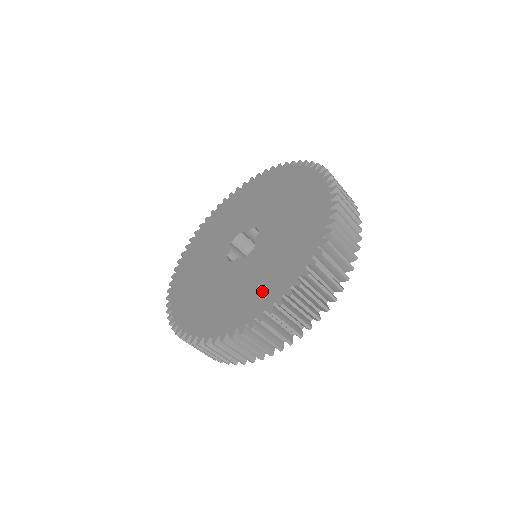
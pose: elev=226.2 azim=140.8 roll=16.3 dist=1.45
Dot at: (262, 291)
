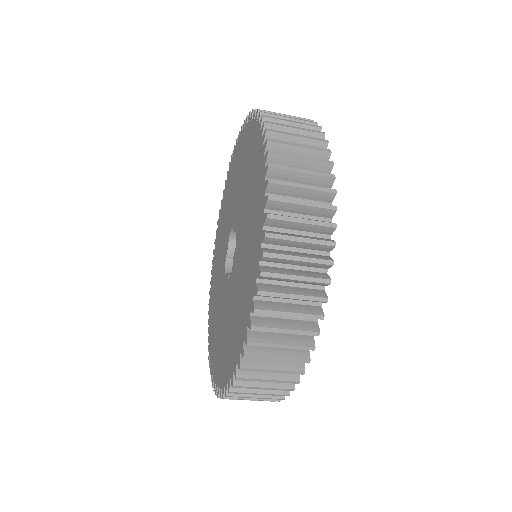
Dot at: (224, 355)
